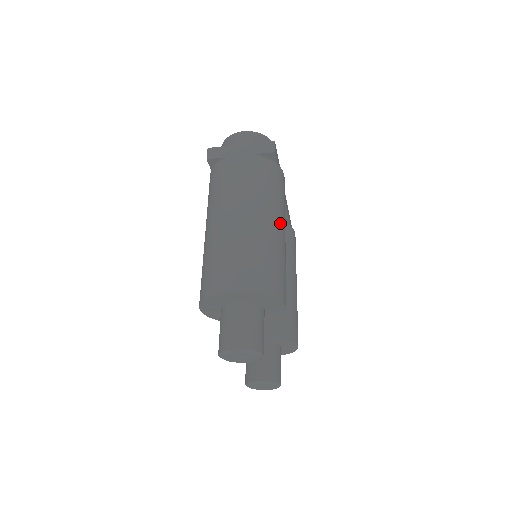
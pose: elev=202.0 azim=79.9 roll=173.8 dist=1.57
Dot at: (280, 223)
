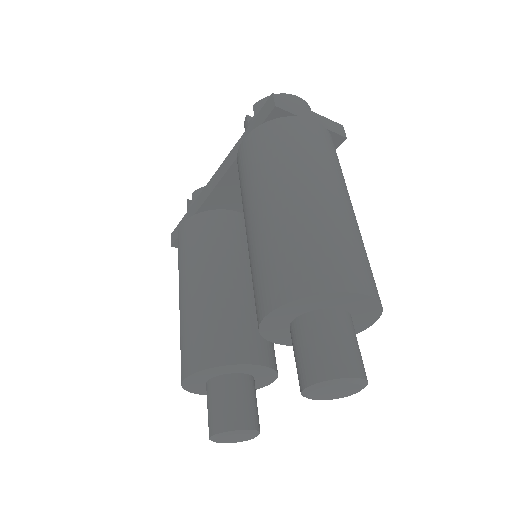
Dot at: occluded
